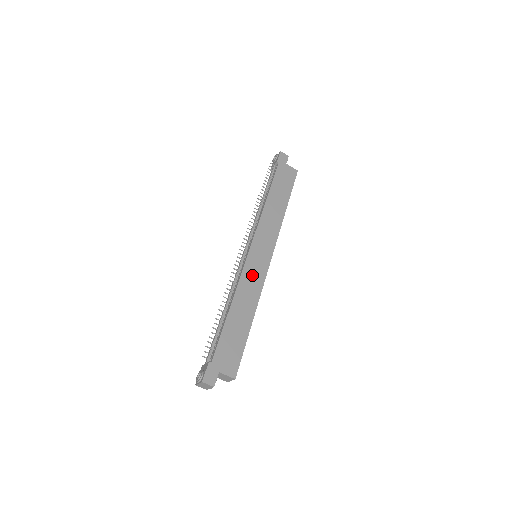
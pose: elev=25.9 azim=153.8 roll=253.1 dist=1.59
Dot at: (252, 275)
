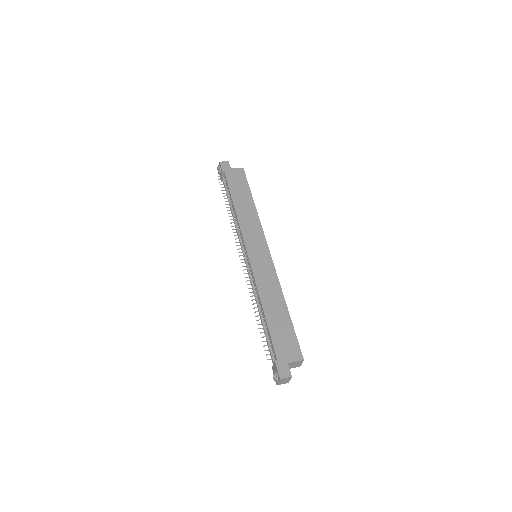
Dot at: (263, 273)
